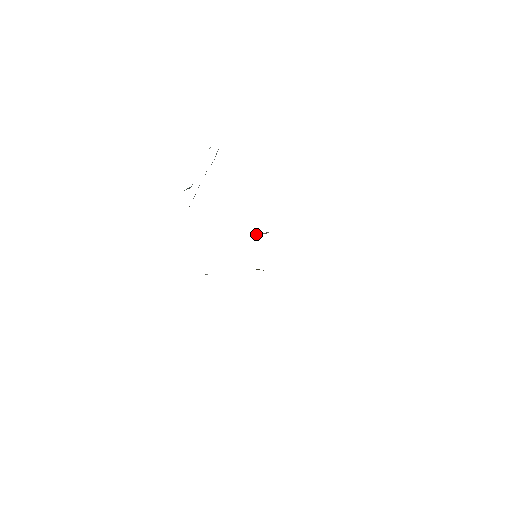
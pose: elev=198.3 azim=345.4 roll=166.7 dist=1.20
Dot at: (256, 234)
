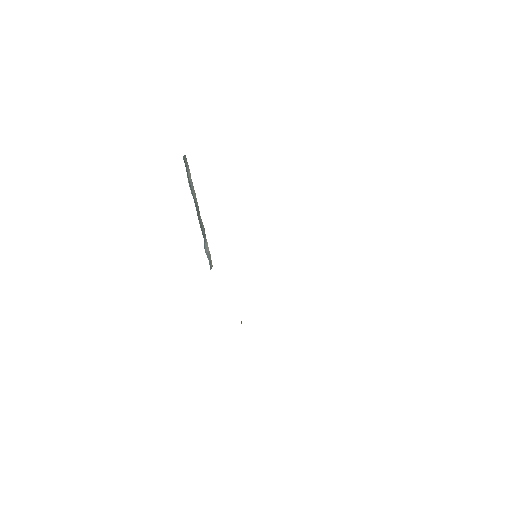
Dot at: occluded
